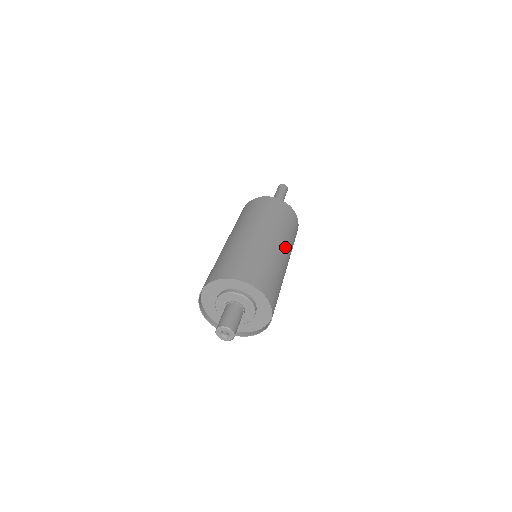
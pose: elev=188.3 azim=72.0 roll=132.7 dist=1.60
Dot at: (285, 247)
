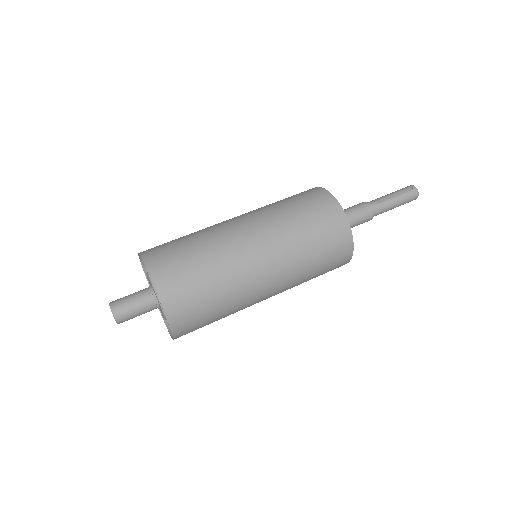
Dot at: (276, 278)
